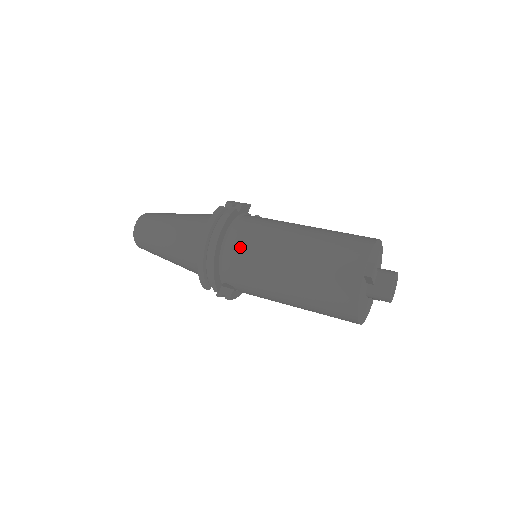
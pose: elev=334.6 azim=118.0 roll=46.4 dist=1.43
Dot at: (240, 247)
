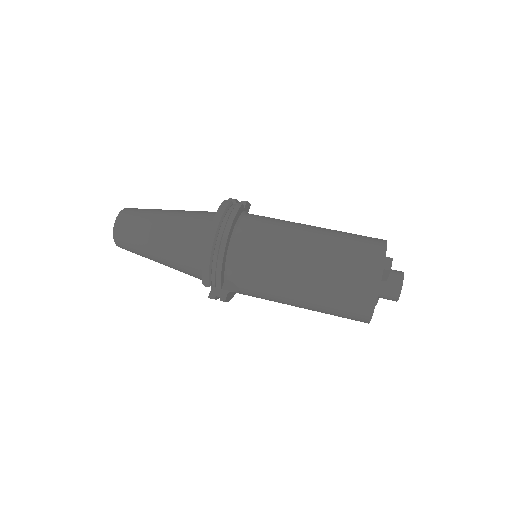
Dot at: (251, 240)
